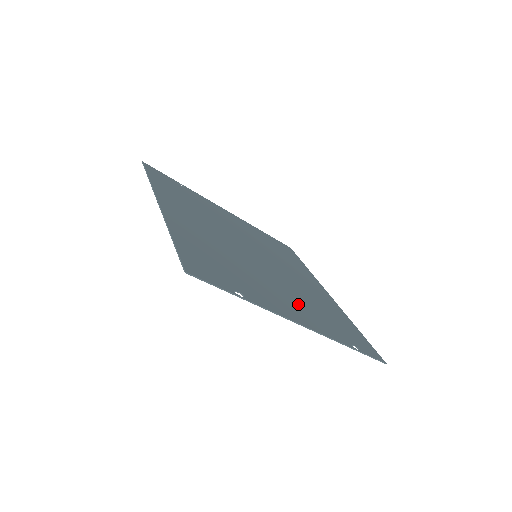
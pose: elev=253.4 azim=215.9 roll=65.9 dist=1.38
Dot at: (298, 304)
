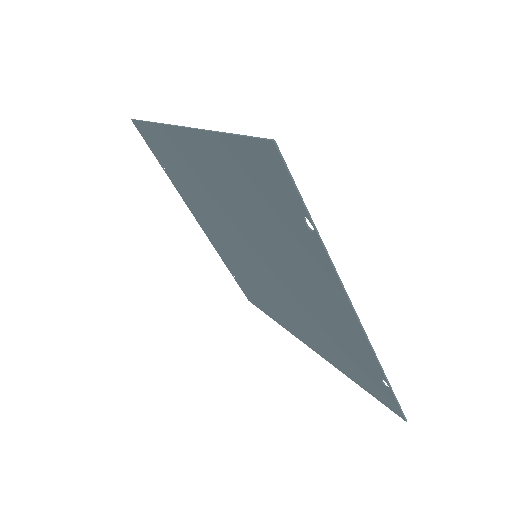
Dot at: (324, 307)
